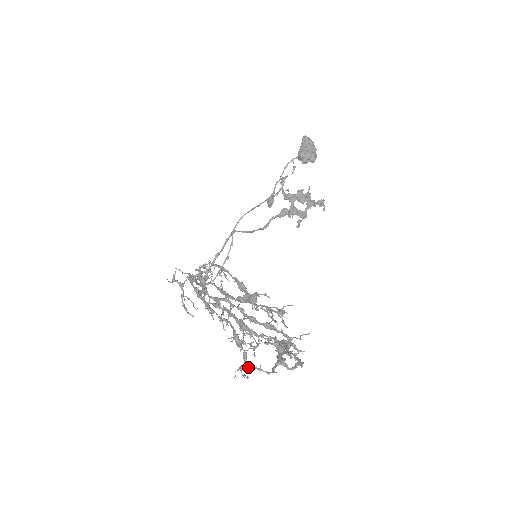
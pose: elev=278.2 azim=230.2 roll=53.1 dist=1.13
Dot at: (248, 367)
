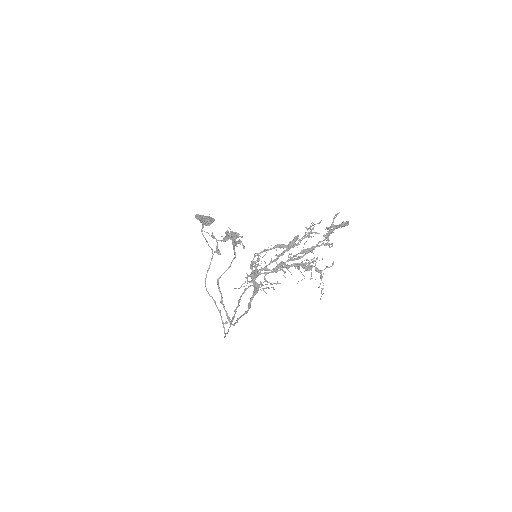
Dot at: (323, 273)
